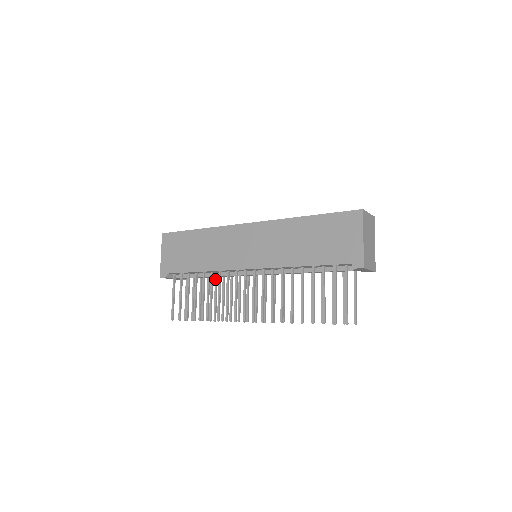
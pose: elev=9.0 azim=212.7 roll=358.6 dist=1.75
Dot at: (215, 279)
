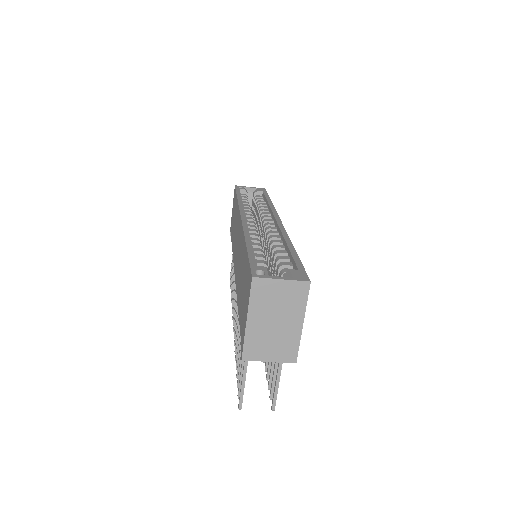
Dot at: occluded
